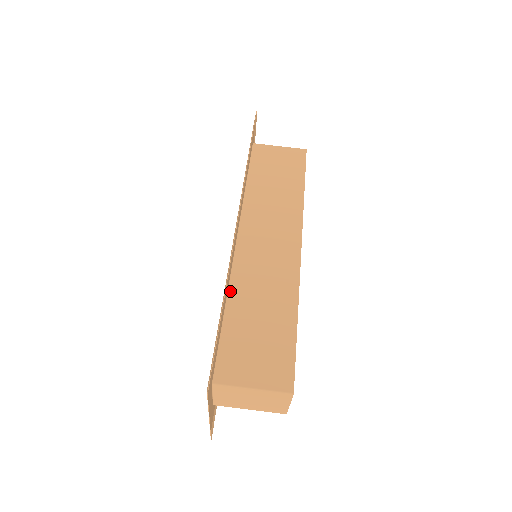
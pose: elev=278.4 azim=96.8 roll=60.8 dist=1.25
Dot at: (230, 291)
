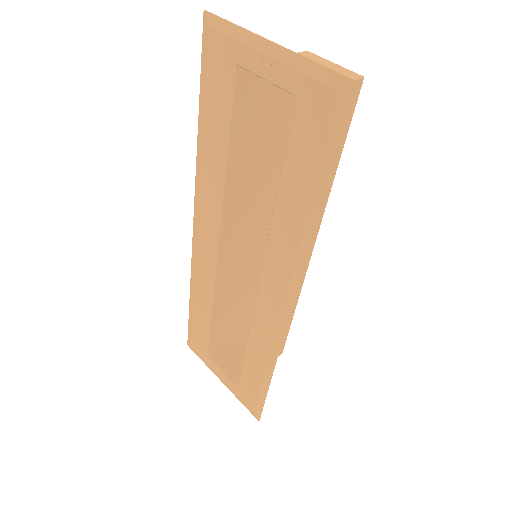
Dot at: (226, 185)
